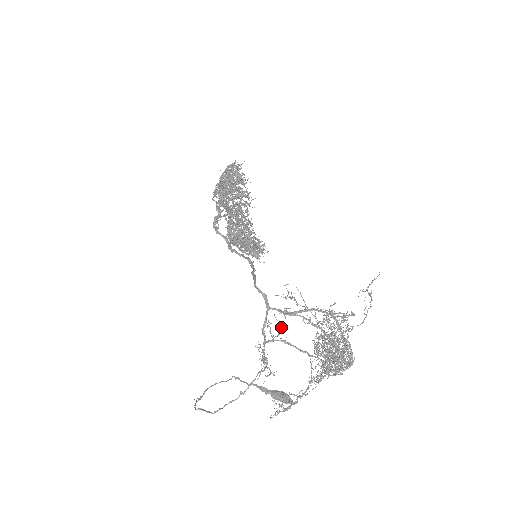
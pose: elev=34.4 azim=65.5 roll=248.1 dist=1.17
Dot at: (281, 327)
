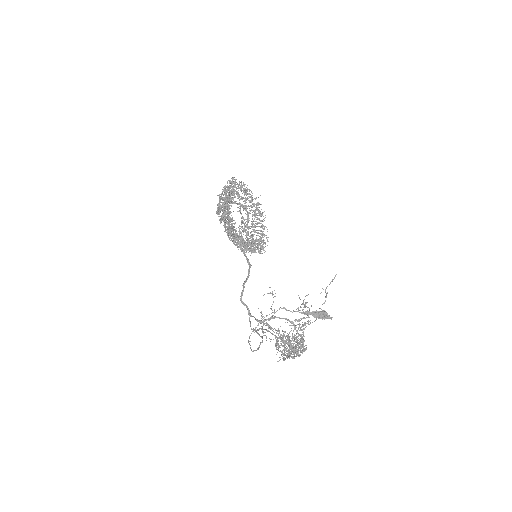
Dot at: occluded
